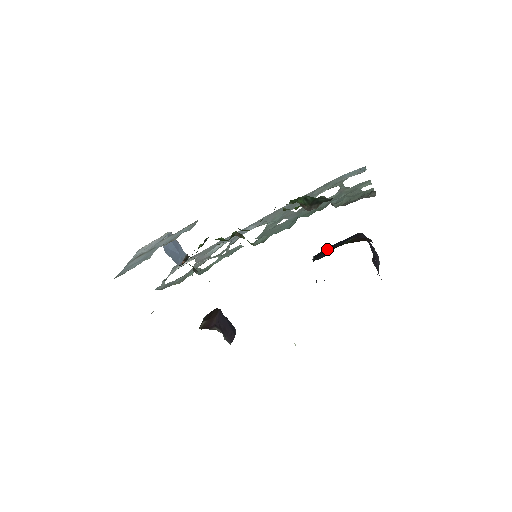
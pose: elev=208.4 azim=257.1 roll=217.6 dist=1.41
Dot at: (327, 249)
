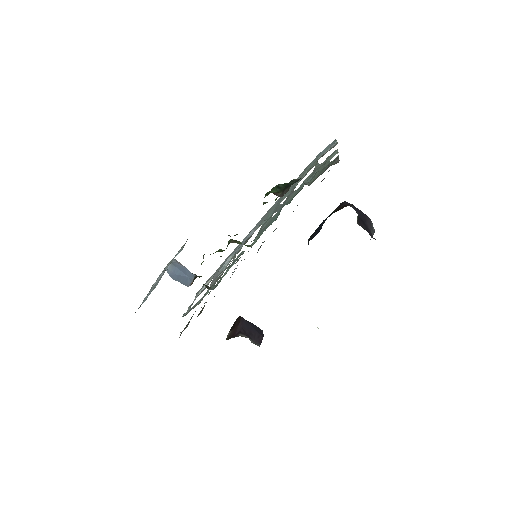
Dot at: (318, 228)
